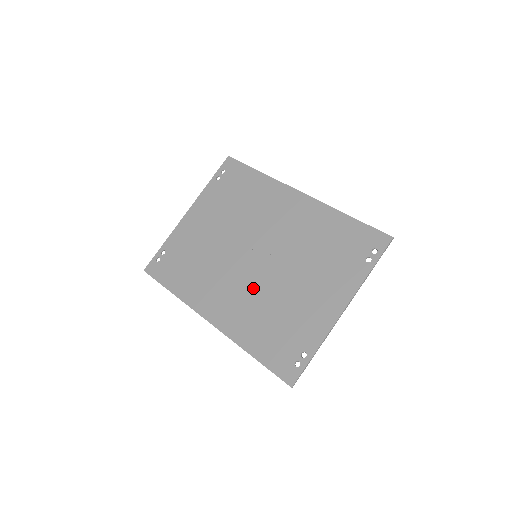
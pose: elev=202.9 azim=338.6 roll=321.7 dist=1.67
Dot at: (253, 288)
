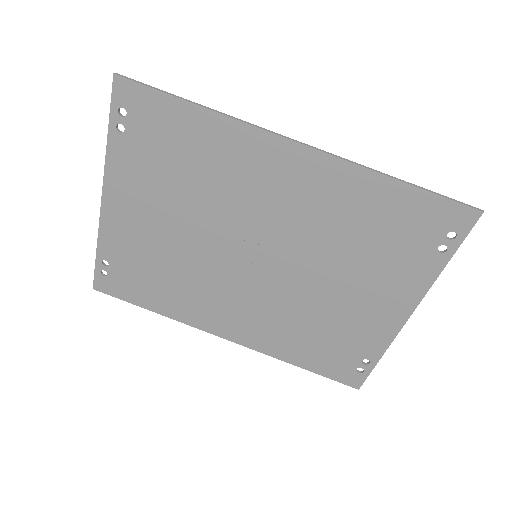
Dot at: (270, 299)
